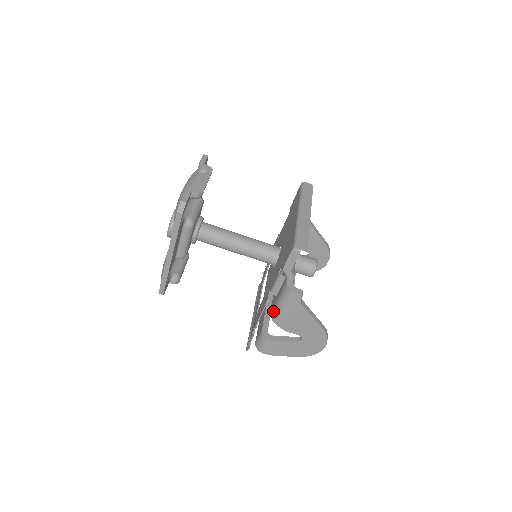
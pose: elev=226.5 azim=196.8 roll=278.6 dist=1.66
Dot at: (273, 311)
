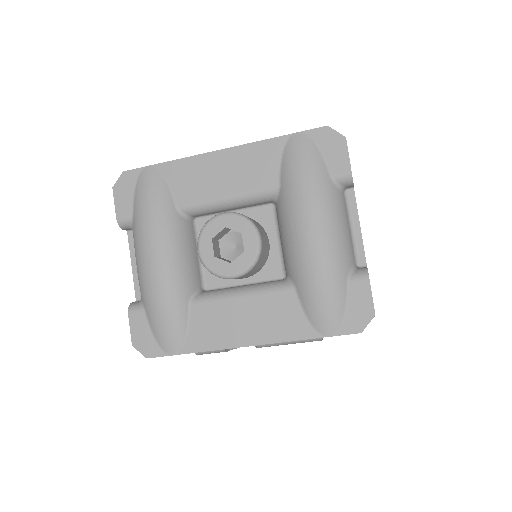
Dot at: occluded
